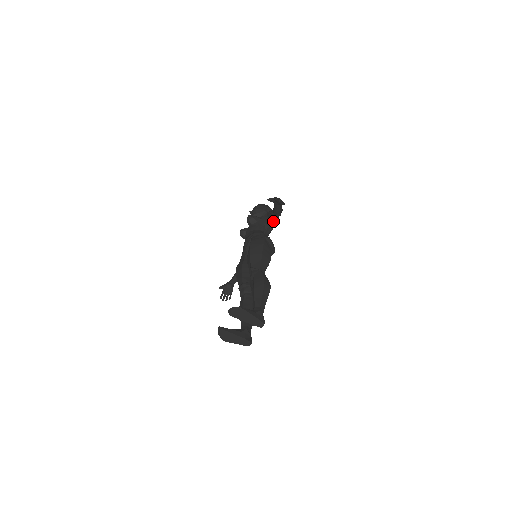
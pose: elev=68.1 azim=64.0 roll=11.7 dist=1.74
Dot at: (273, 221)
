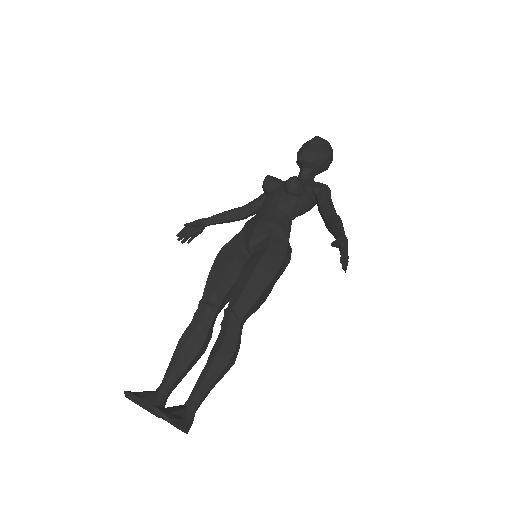
Dot at: occluded
